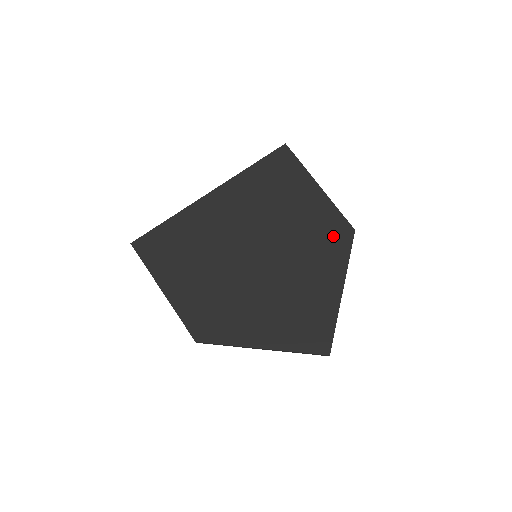
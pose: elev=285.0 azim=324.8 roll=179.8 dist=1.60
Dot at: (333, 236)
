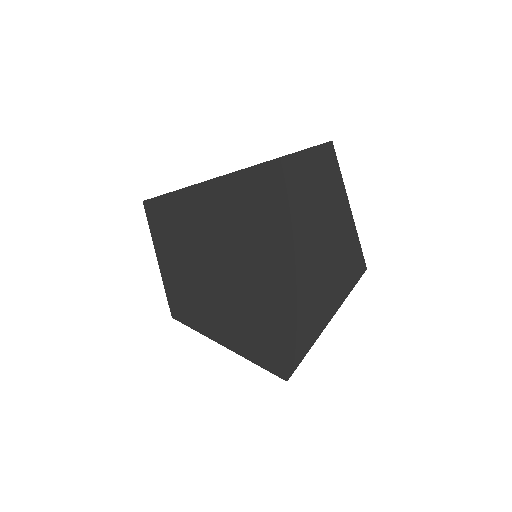
Dot at: (340, 266)
